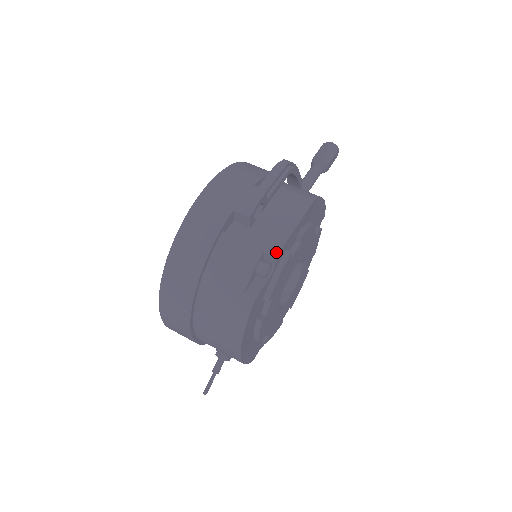
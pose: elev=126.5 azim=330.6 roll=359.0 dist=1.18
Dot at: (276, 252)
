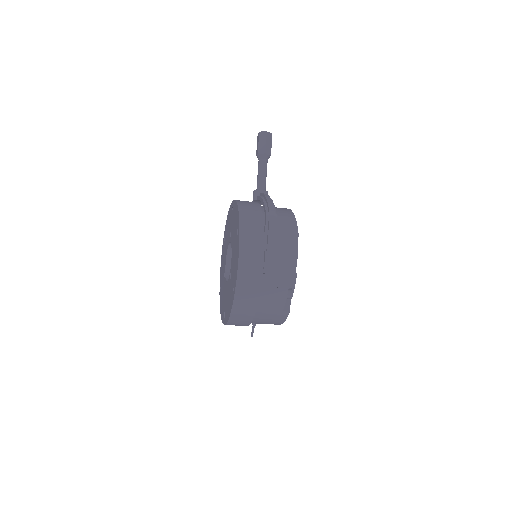
Dot at: (294, 284)
